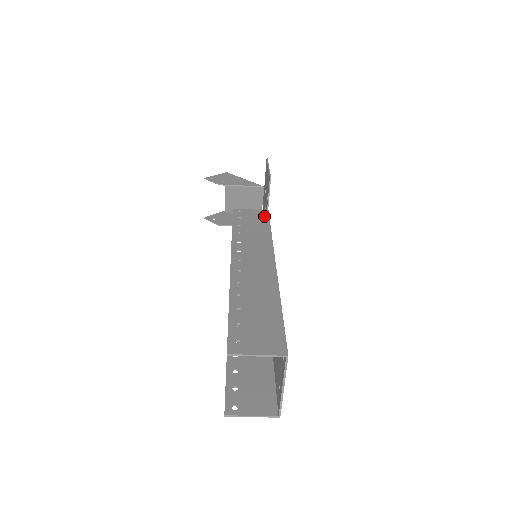
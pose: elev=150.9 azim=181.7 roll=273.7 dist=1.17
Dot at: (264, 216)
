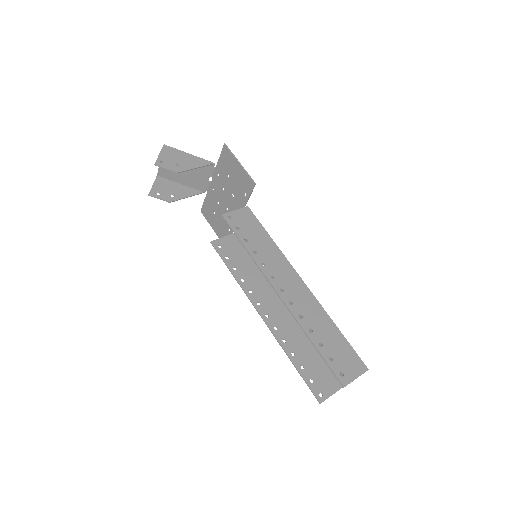
Dot at: (252, 217)
